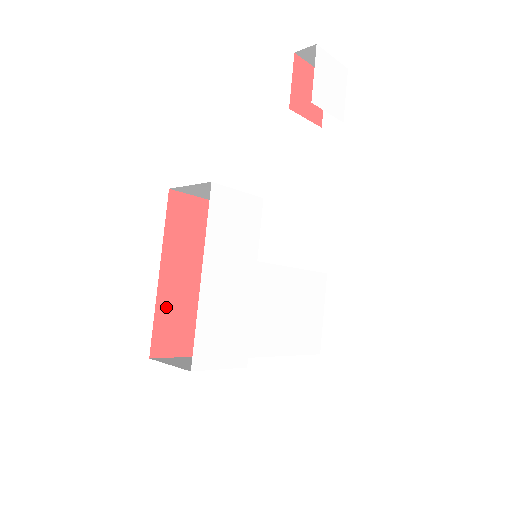
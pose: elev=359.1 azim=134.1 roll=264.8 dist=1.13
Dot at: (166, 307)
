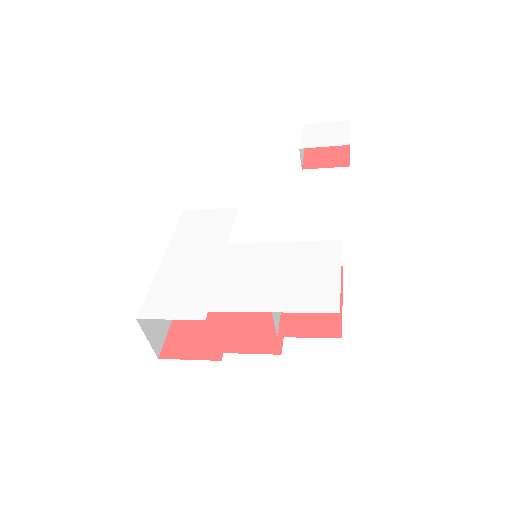
Dot at: (183, 321)
